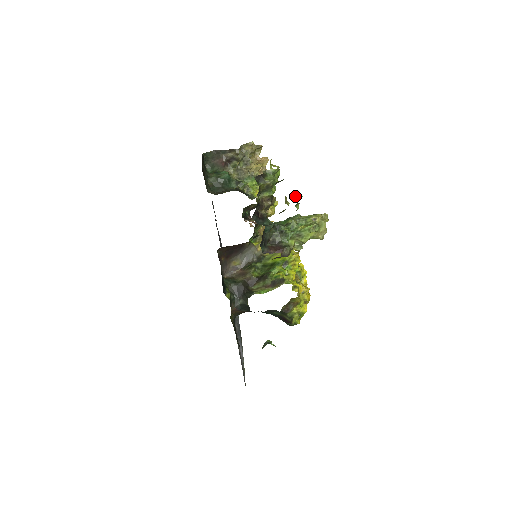
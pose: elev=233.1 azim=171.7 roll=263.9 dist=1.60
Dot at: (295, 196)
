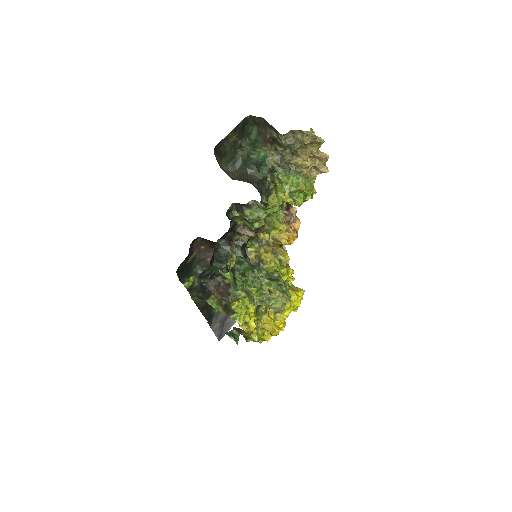
Dot at: (221, 272)
